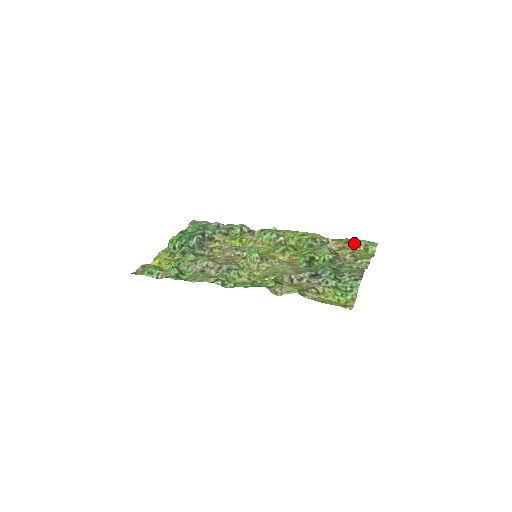
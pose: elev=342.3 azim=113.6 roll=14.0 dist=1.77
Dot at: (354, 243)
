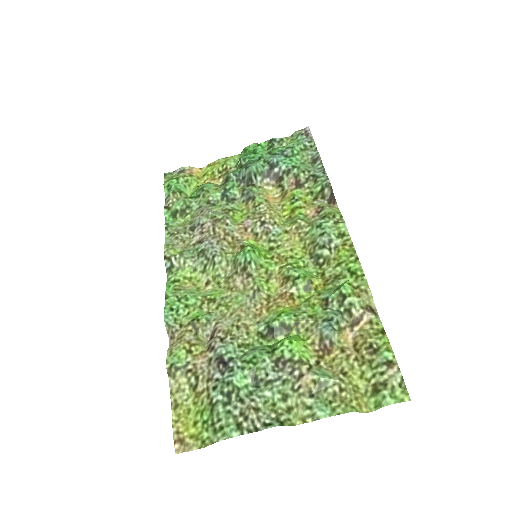
Dot at: (377, 361)
